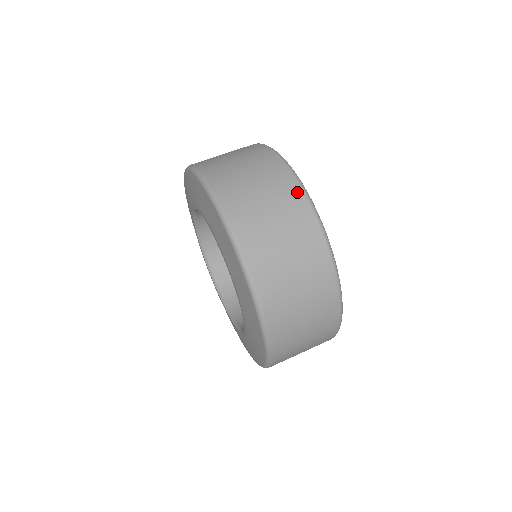
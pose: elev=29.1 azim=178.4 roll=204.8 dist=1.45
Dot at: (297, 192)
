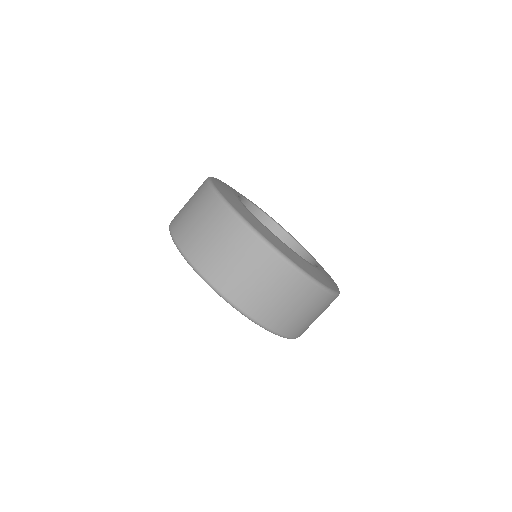
Dot at: (294, 276)
